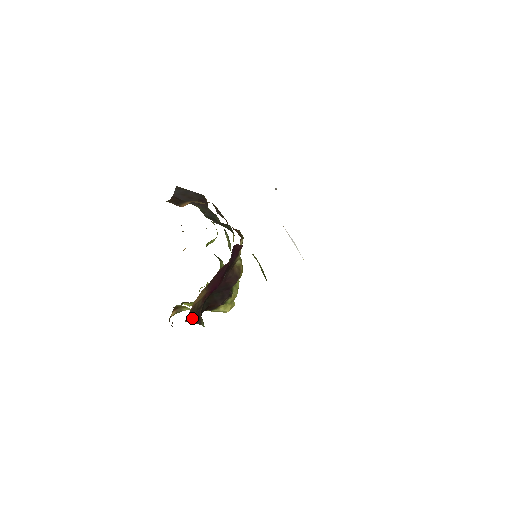
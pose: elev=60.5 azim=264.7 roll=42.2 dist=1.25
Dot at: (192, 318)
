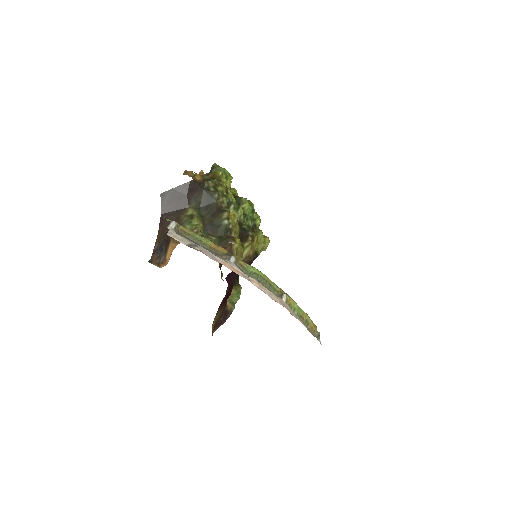
Dot at: (219, 324)
